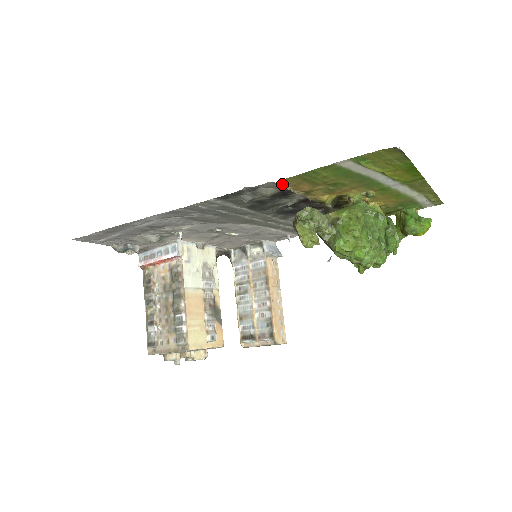
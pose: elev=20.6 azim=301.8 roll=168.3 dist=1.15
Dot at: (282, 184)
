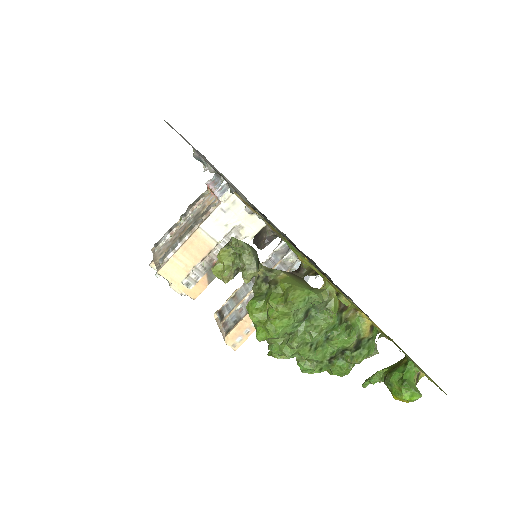
Dot at: (242, 199)
